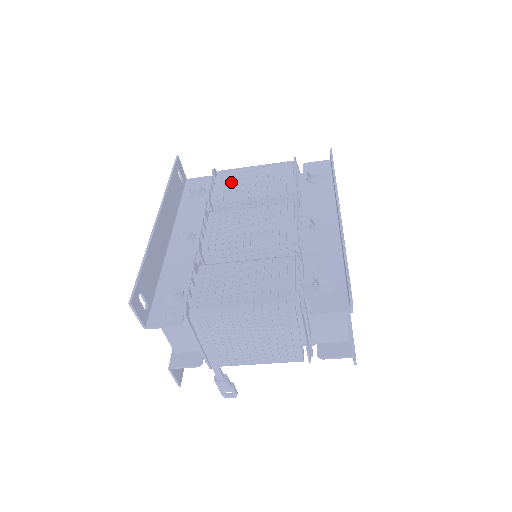
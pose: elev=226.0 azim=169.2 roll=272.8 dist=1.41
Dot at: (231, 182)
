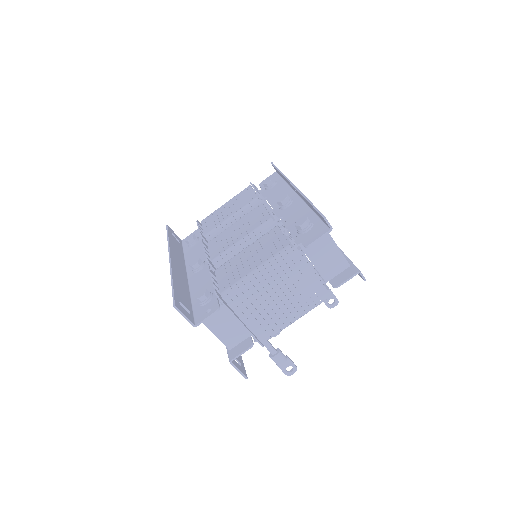
Dot at: (213, 220)
